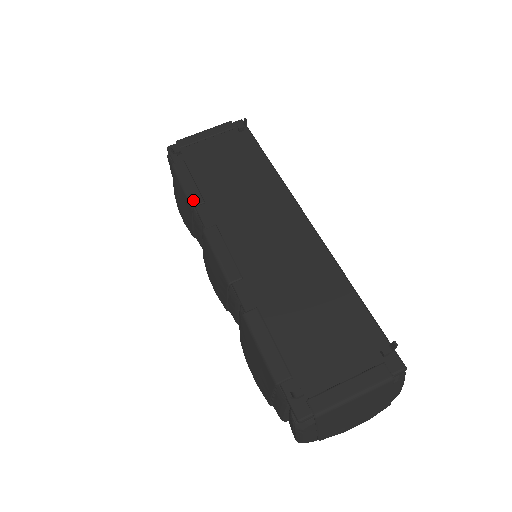
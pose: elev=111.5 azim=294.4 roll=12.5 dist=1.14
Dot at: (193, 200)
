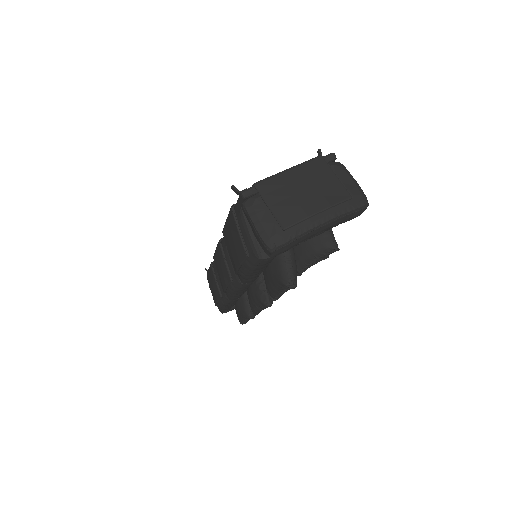
Dot at: occluded
